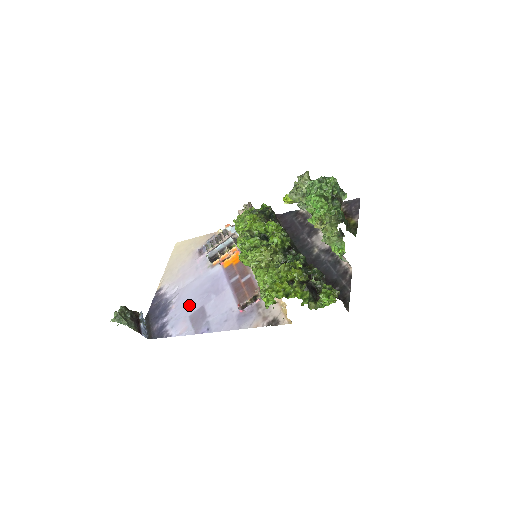
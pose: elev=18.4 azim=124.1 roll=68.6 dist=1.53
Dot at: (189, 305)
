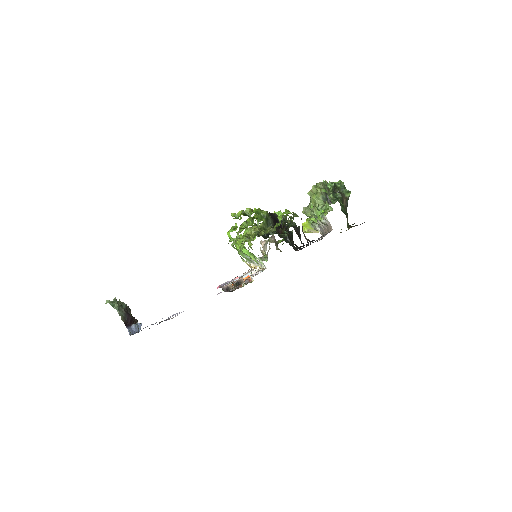
Dot at: occluded
